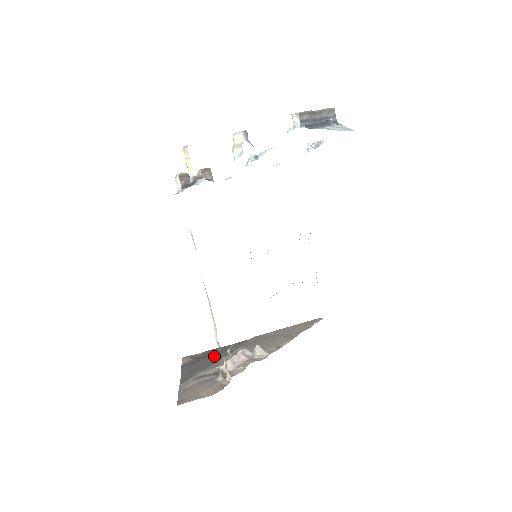
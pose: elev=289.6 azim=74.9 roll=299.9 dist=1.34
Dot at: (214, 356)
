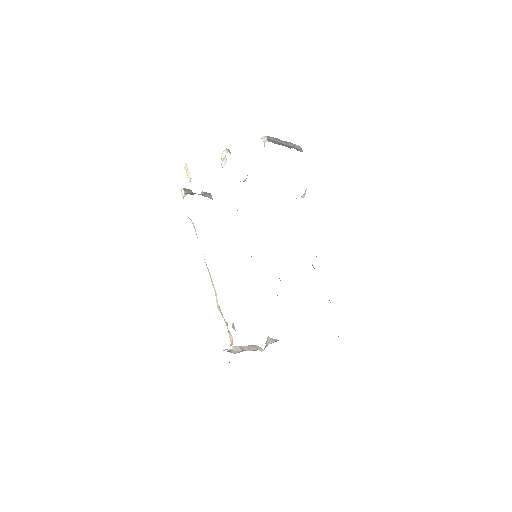
Dot at: occluded
